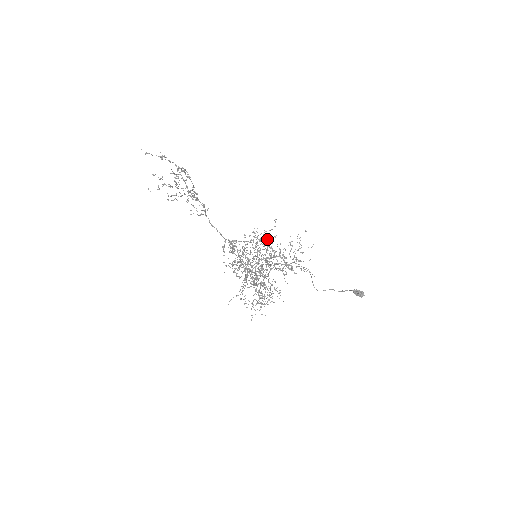
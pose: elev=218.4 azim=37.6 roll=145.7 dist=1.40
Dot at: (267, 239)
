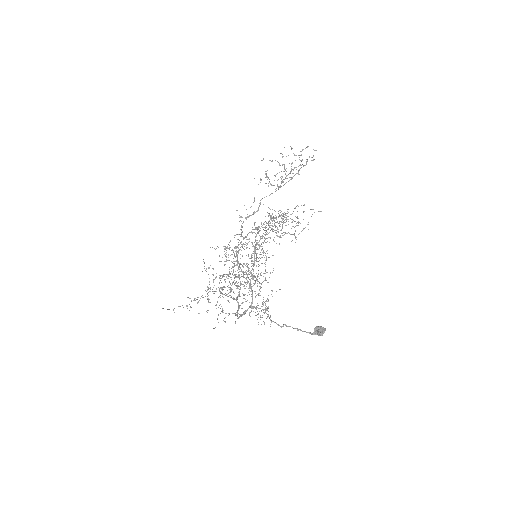
Dot at: occluded
